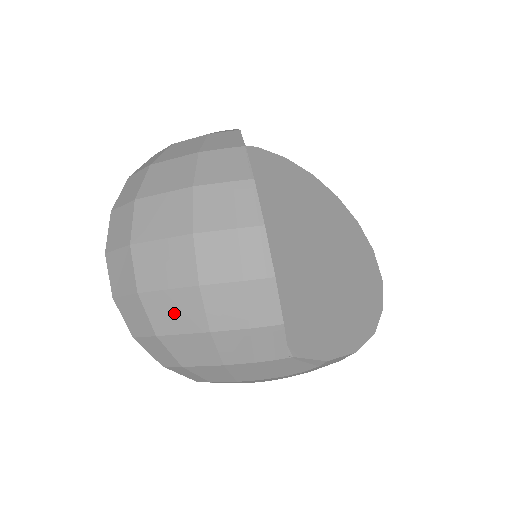
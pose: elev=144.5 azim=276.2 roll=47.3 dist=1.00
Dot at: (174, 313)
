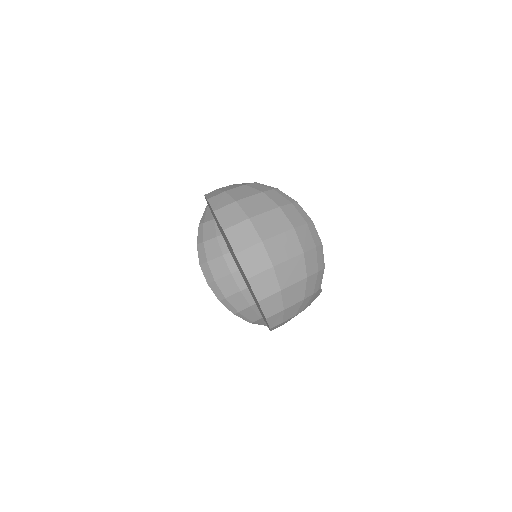
Dot at: (291, 273)
